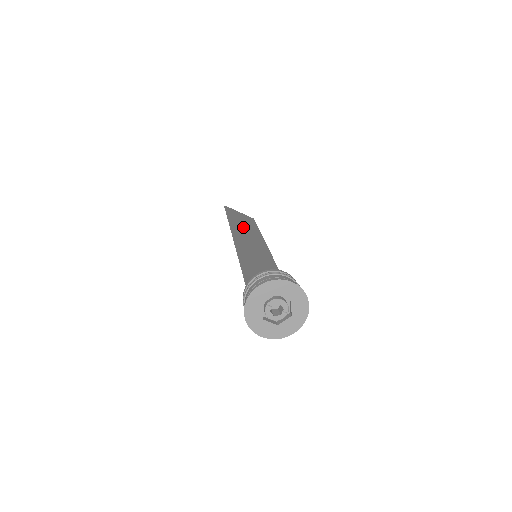
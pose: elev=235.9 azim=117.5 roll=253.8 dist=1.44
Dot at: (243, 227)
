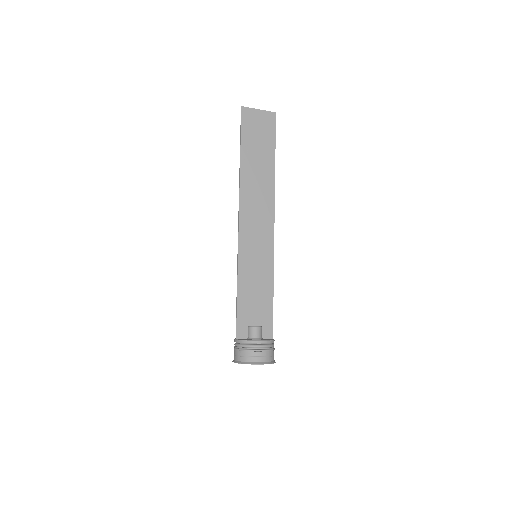
Dot at: (255, 175)
